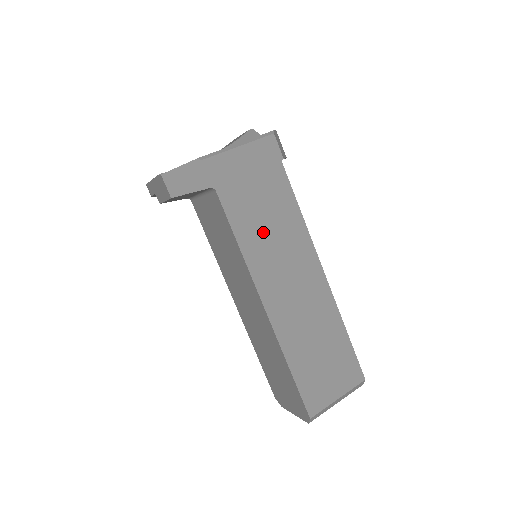
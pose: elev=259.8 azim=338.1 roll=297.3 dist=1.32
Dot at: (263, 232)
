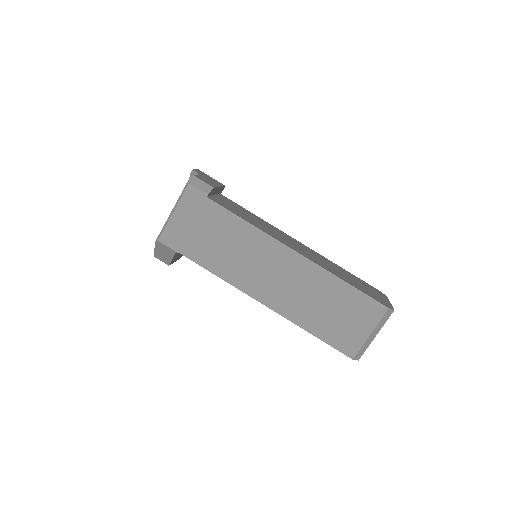
Dot at: (228, 256)
